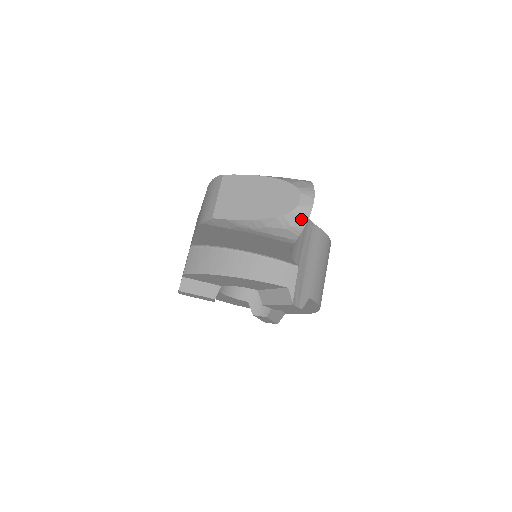
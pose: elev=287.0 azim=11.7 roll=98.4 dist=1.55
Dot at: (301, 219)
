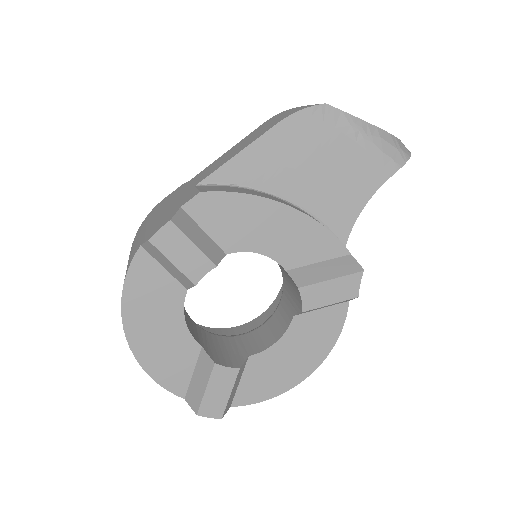
Dot at: (407, 150)
